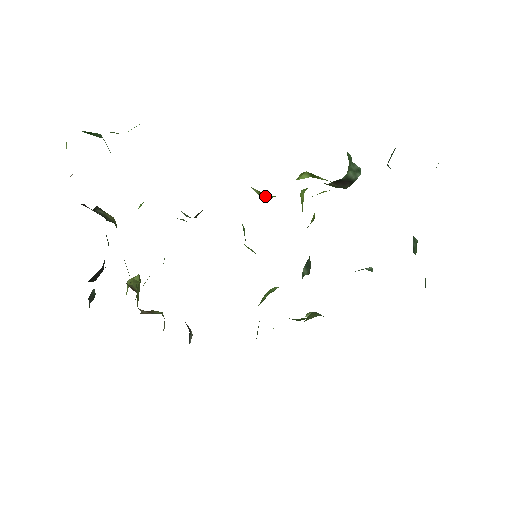
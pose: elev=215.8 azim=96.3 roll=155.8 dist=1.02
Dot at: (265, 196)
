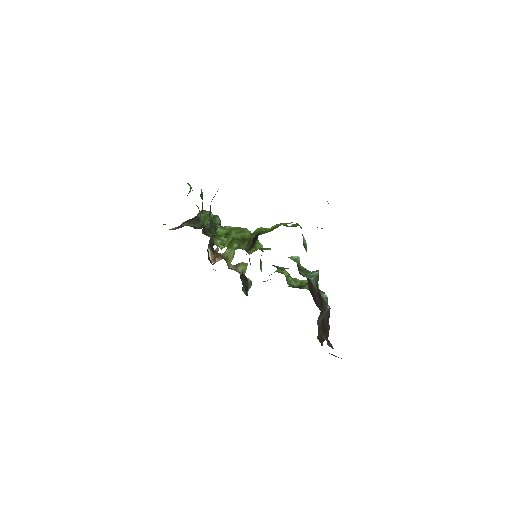
Dot at: occluded
